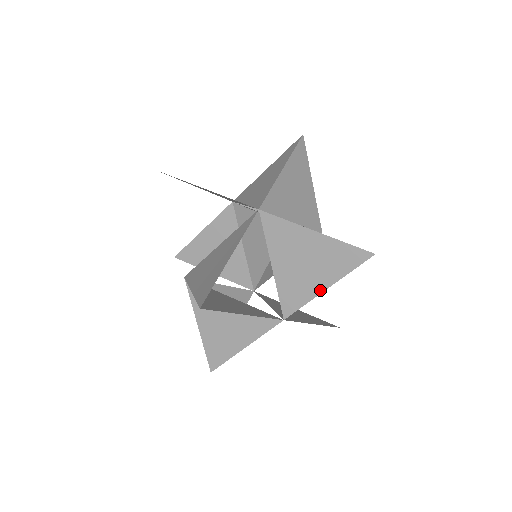
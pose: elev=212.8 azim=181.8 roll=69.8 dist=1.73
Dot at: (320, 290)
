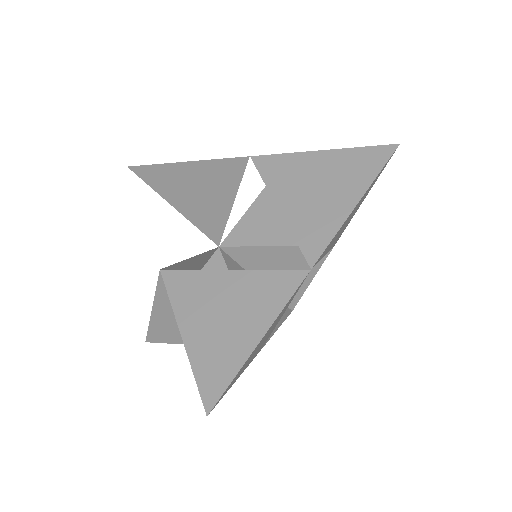
Dot at: (349, 209)
